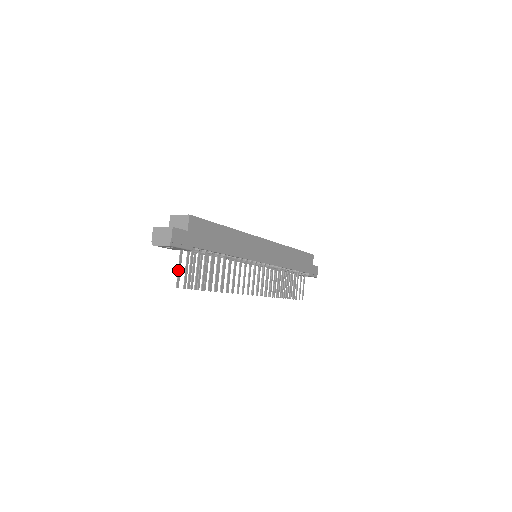
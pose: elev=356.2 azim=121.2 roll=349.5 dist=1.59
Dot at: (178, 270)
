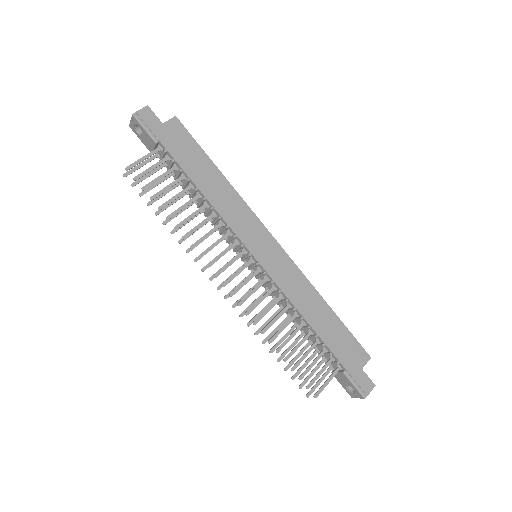
Dot at: (138, 165)
